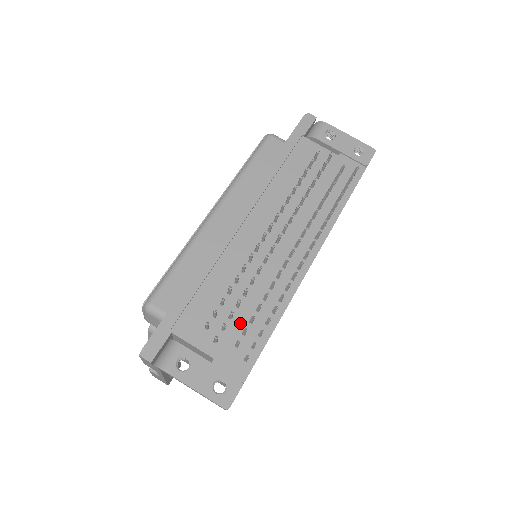
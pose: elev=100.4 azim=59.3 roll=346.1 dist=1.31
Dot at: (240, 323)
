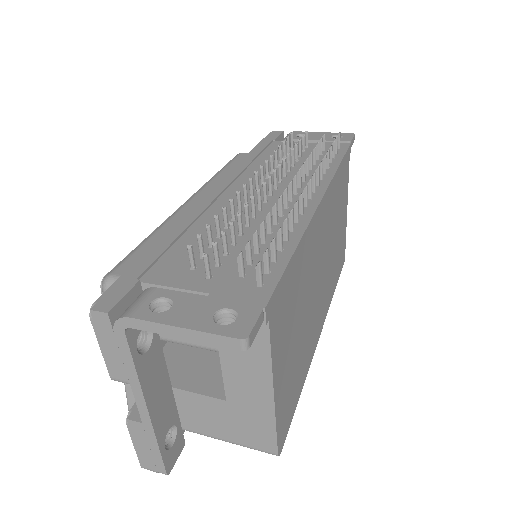
Dot at: occluded
